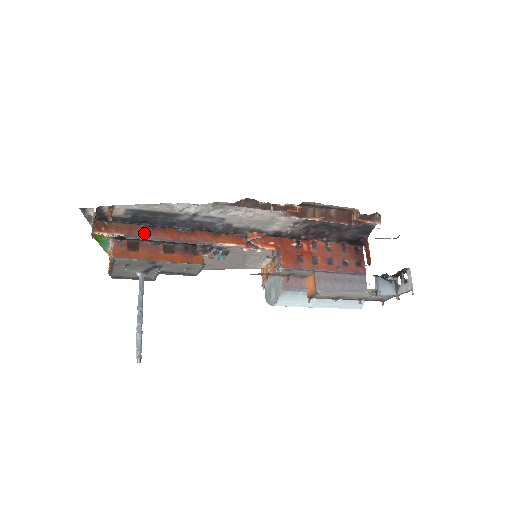
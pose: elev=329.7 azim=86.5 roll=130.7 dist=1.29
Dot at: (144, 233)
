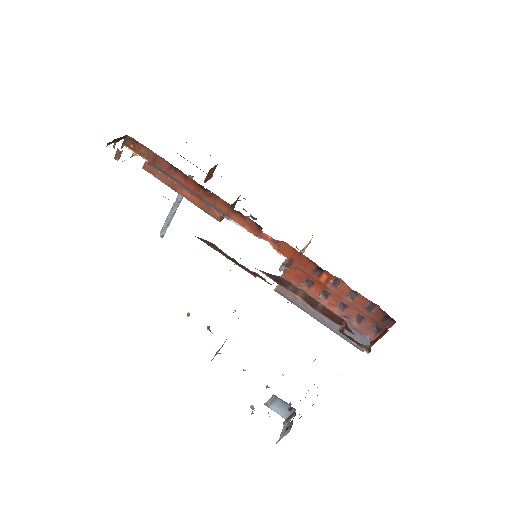
Dot at: (166, 169)
